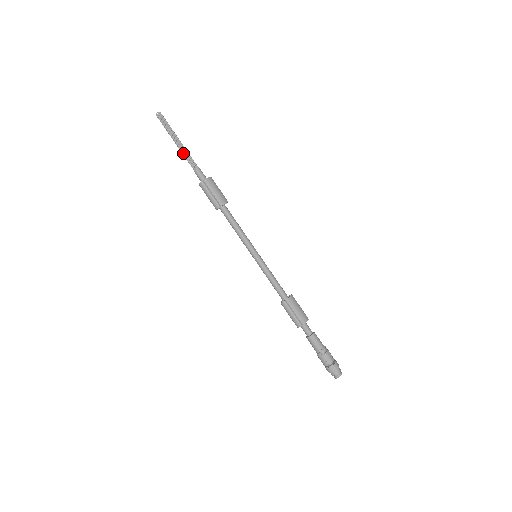
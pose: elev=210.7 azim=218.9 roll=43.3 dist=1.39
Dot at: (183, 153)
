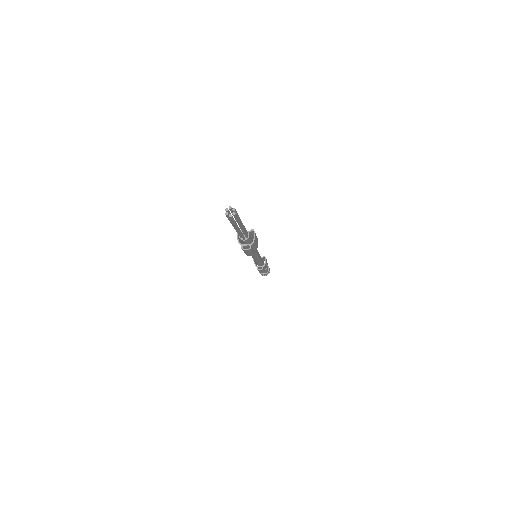
Dot at: (241, 234)
